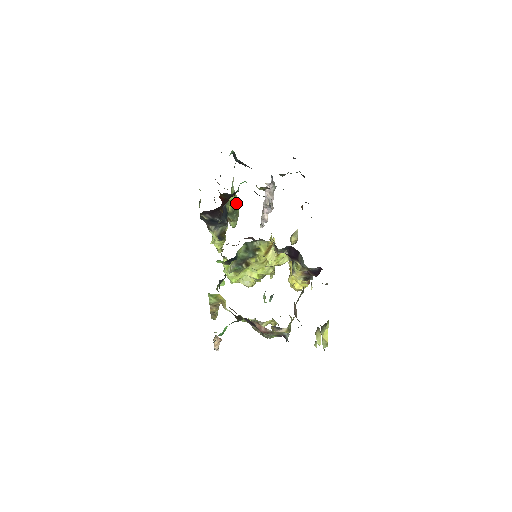
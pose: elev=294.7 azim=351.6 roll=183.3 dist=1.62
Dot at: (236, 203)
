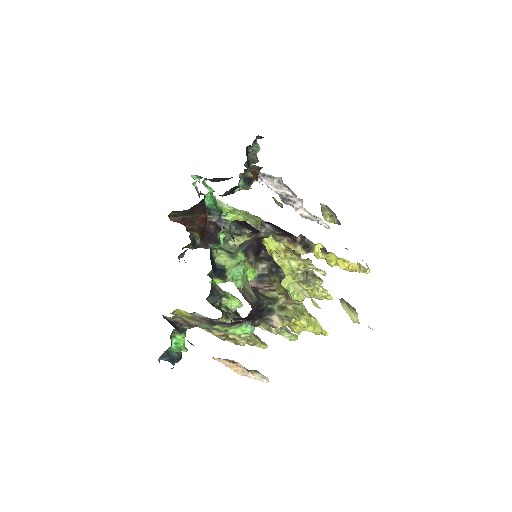
Dot at: (252, 219)
